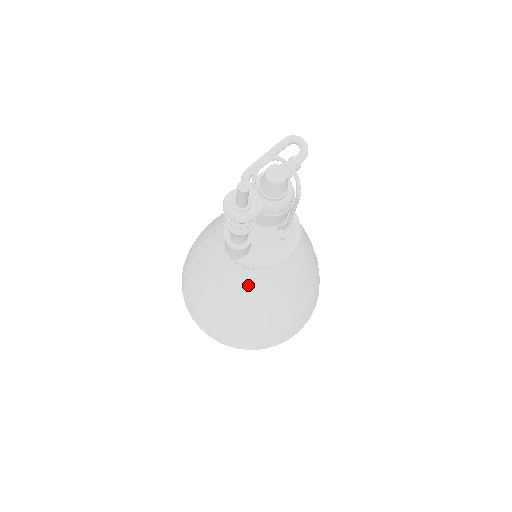
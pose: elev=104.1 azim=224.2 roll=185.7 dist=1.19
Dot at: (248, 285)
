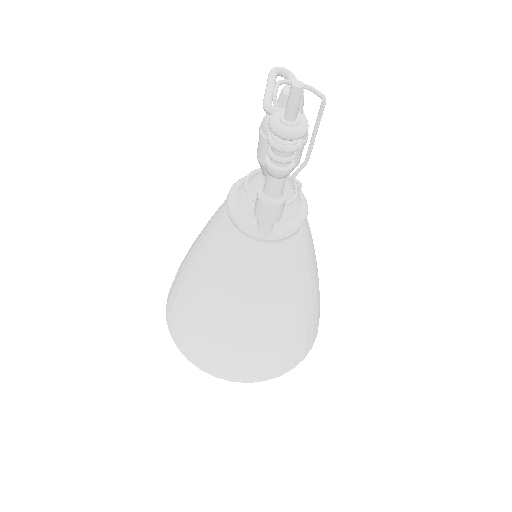
Dot at: (283, 266)
